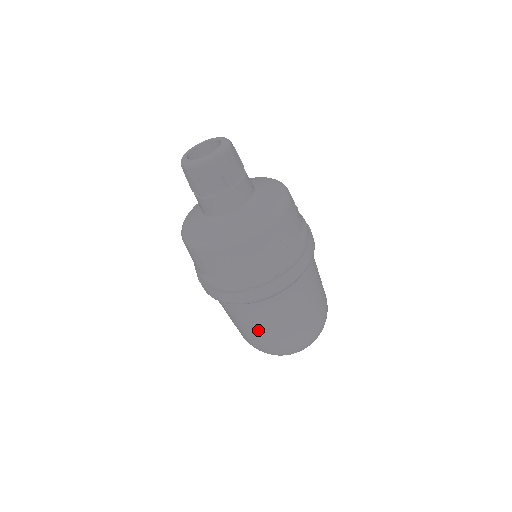
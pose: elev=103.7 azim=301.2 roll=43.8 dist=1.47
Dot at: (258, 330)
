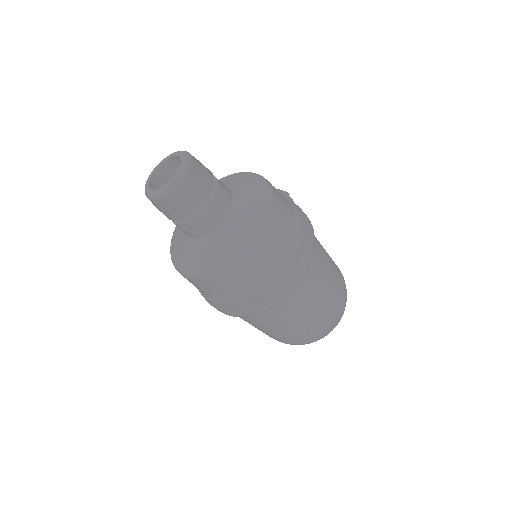
Dot at: (274, 331)
